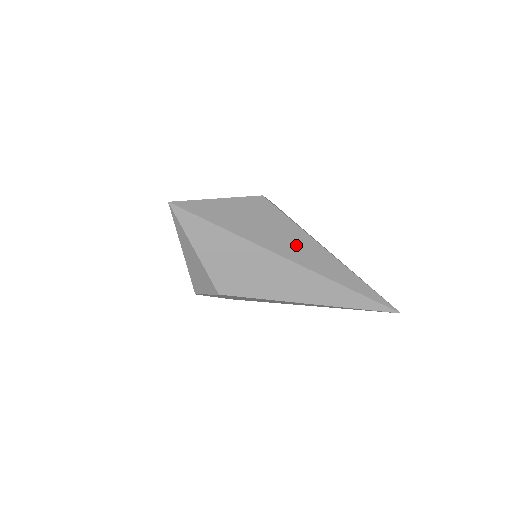
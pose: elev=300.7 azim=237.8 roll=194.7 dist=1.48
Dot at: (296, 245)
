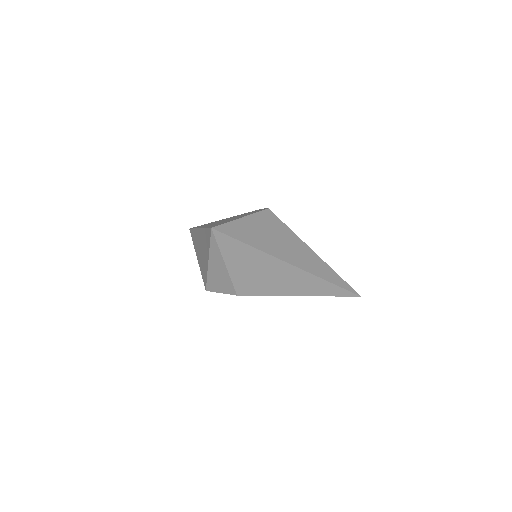
Dot at: (297, 252)
